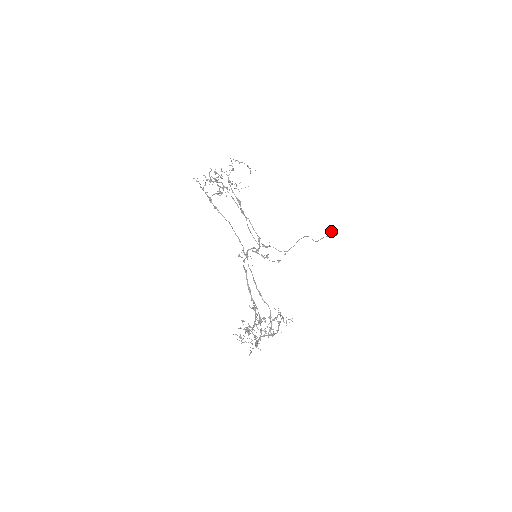
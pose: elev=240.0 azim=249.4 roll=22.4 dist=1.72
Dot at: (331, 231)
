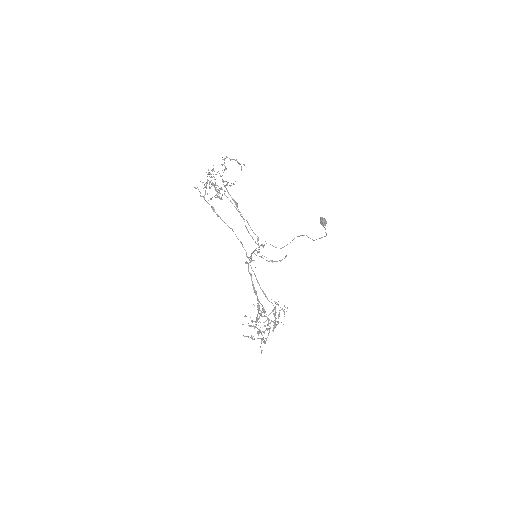
Dot at: (320, 221)
